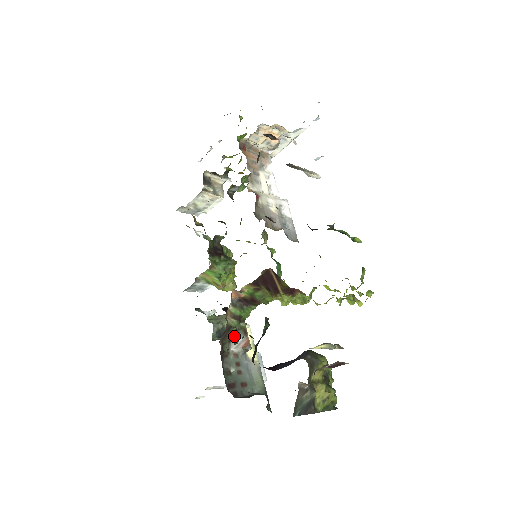
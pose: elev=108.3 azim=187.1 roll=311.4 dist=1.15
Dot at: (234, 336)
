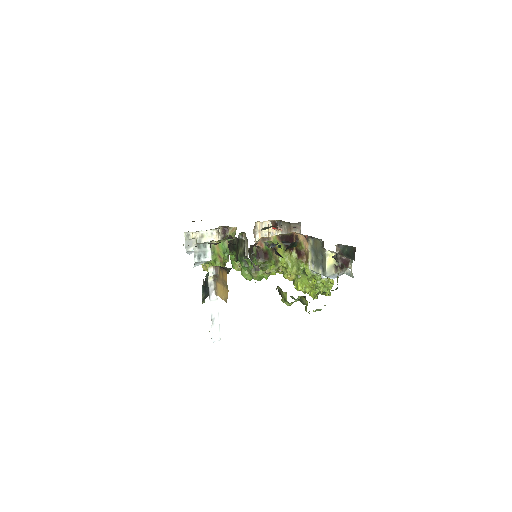
Dot at: (250, 259)
